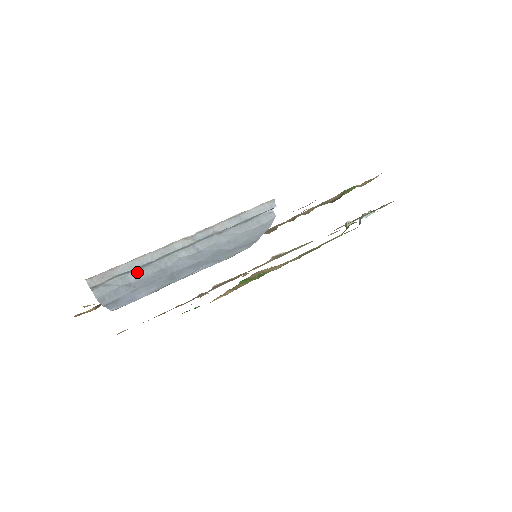
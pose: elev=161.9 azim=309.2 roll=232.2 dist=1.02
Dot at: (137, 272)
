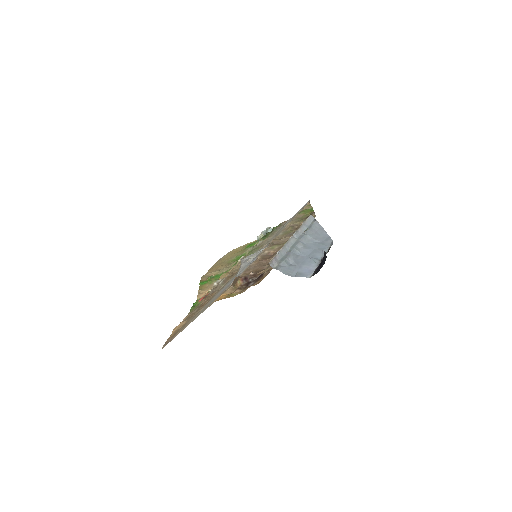
Dot at: (289, 258)
